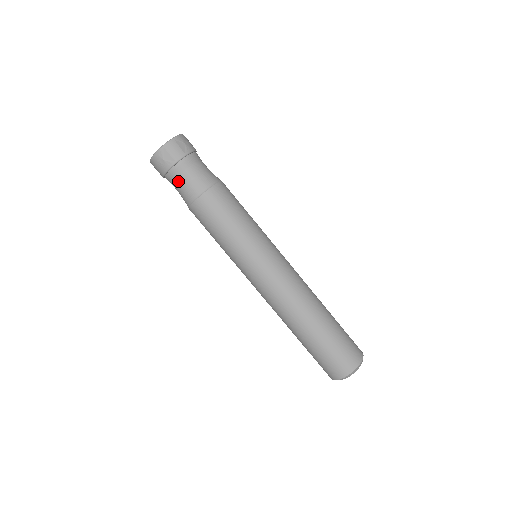
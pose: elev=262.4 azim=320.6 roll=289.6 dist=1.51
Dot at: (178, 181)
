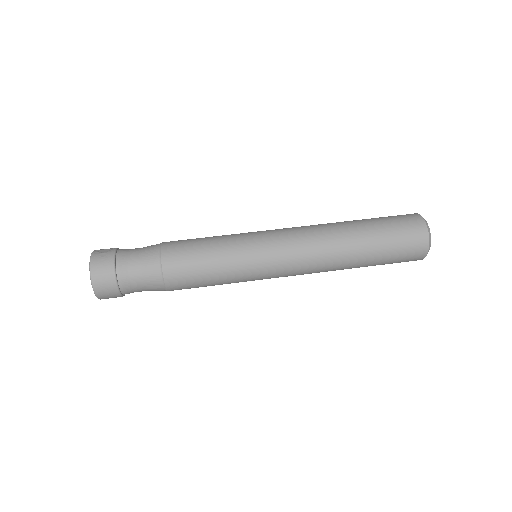
Dot at: (131, 255)
